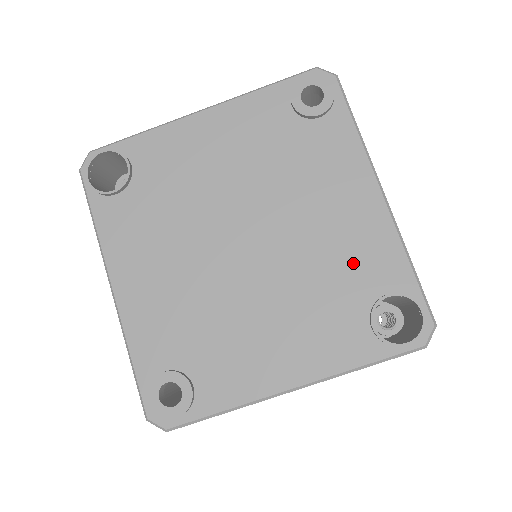
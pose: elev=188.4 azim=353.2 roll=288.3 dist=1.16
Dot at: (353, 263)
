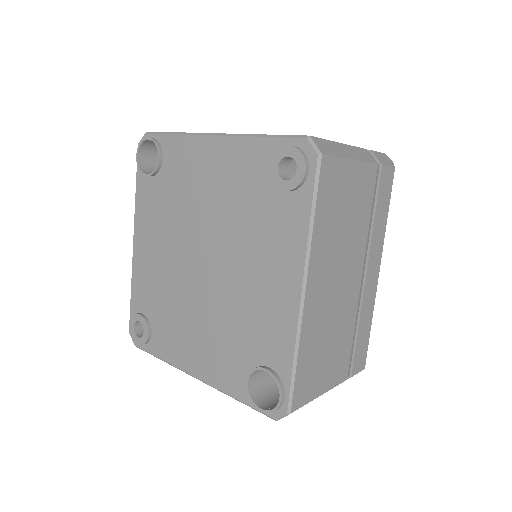
Dot at: (258, 328)
